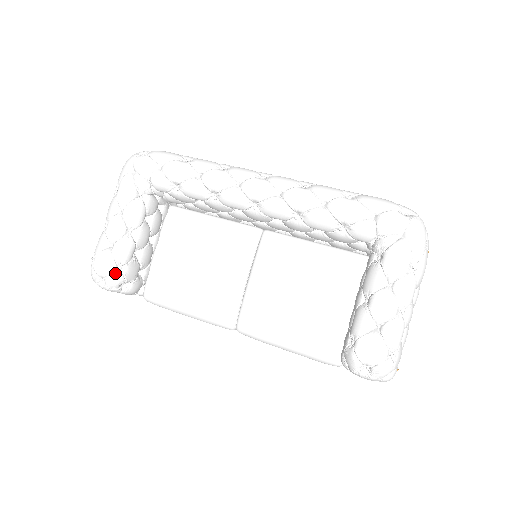
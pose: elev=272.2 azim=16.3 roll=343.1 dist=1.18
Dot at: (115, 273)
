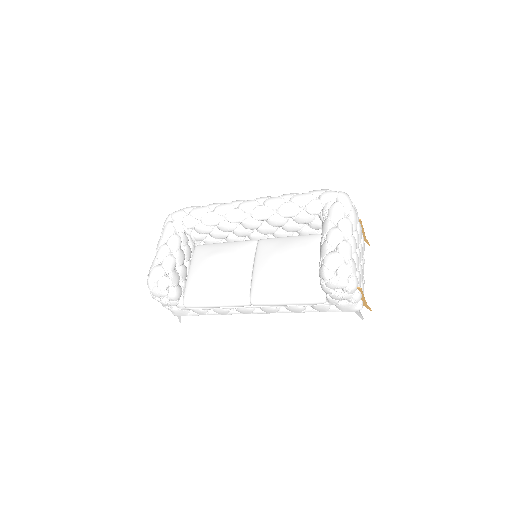
Dot at: (164, 277)
